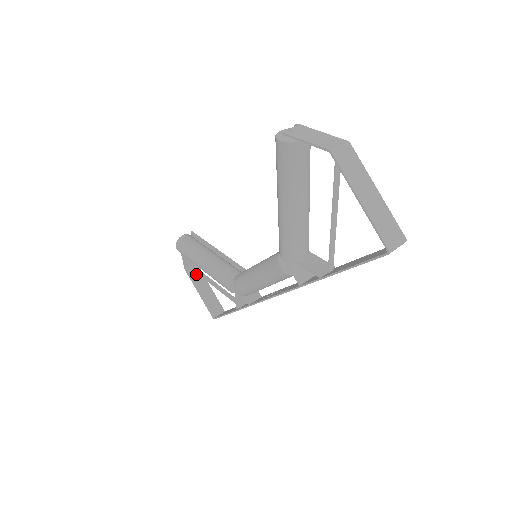
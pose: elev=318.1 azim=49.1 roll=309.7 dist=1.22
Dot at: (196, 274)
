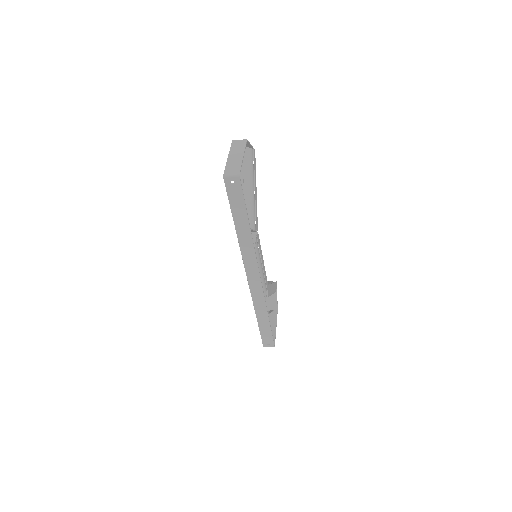
Dot at: (272, 316)
